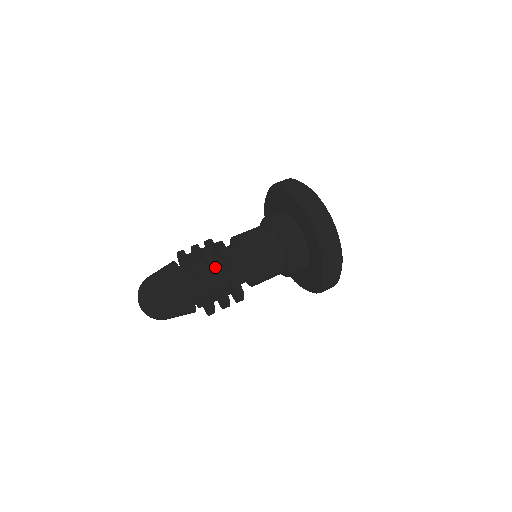
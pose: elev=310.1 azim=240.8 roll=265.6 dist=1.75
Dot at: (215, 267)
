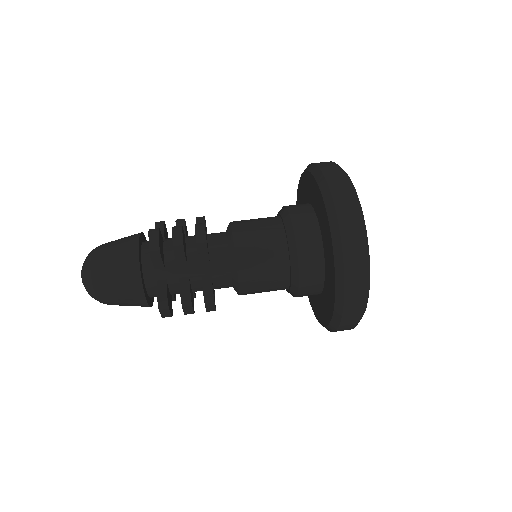
Dot at: (183, 256)
